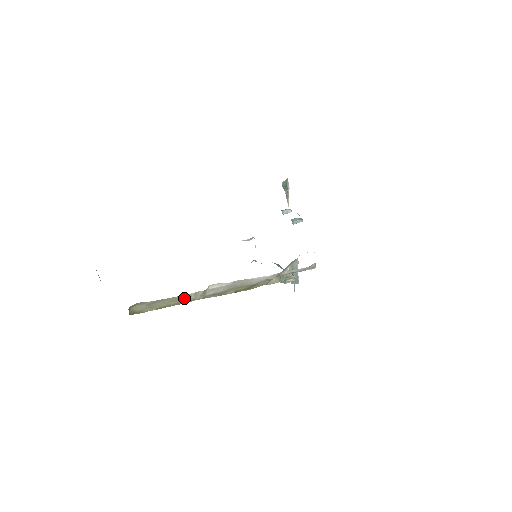
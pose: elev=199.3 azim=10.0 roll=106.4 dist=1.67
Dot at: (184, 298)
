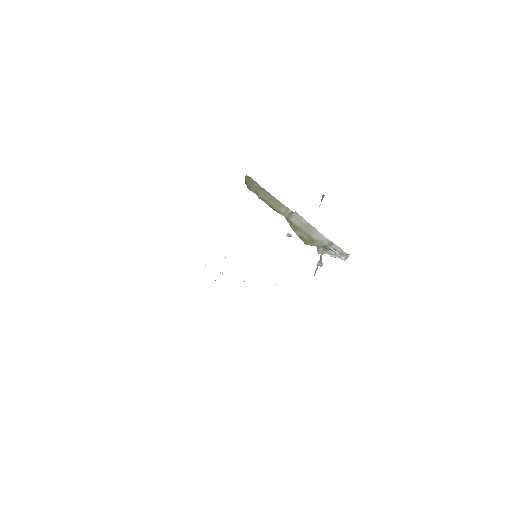
Dot at: (279, 205)
